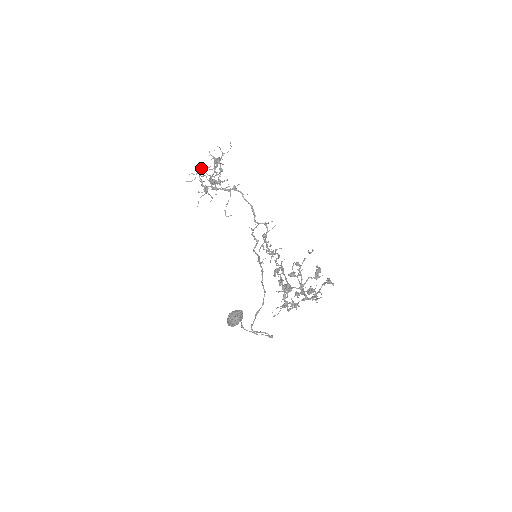
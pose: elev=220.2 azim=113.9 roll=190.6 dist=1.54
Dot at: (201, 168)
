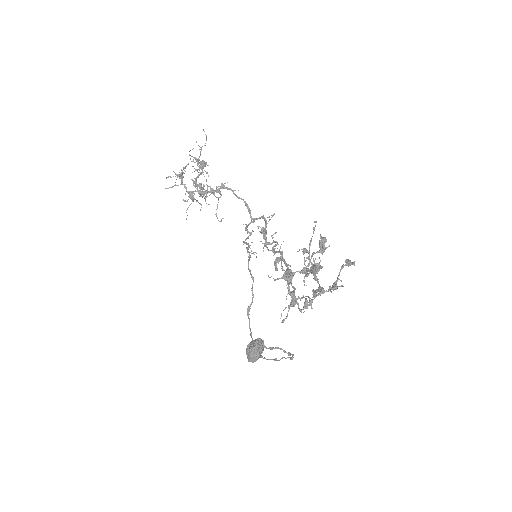
Dot at: occluded
